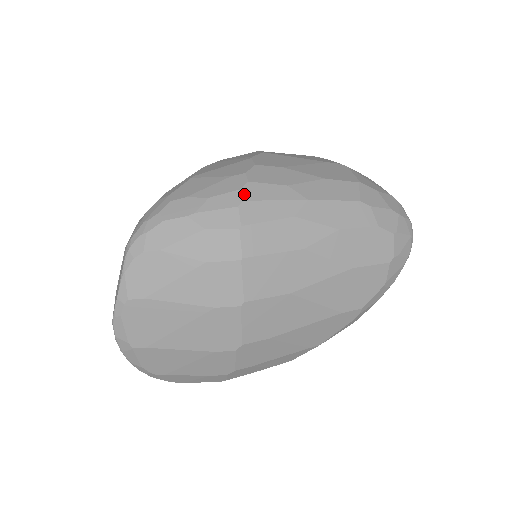
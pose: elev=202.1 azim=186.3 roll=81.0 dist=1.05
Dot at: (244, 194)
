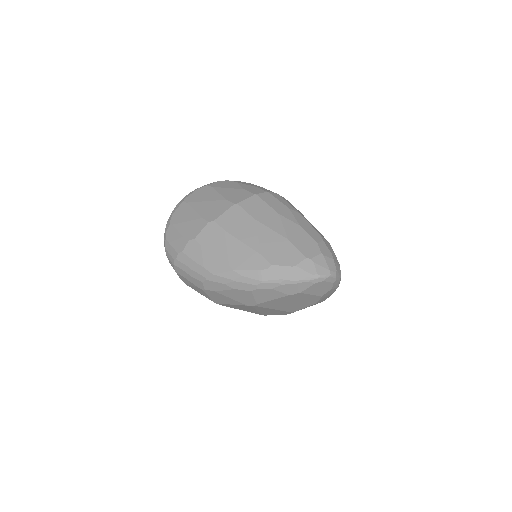
Dot at: occluded
